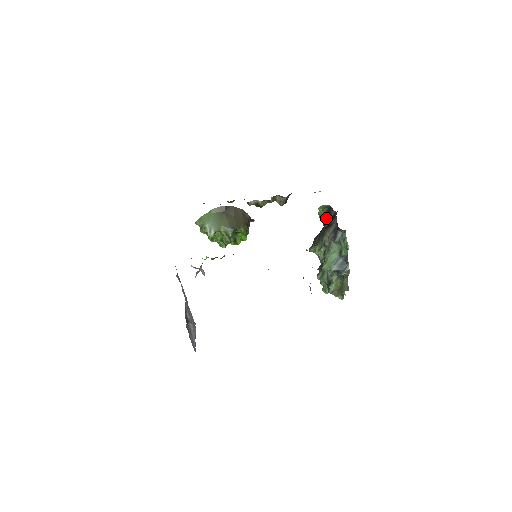
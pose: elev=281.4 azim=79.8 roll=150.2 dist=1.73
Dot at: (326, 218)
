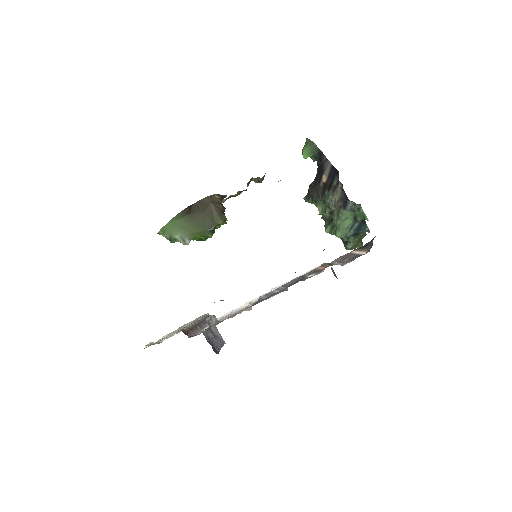
Dot at: occluded
